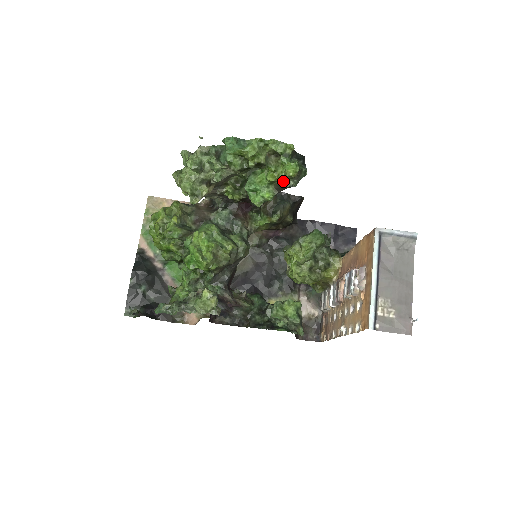
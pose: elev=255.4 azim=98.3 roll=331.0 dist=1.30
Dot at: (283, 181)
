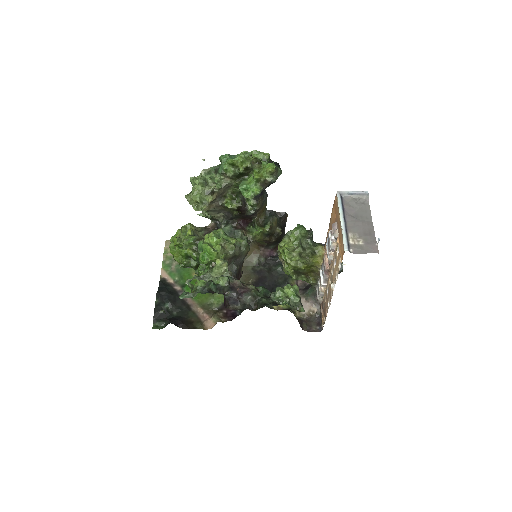
Dot at: (266, 178)
